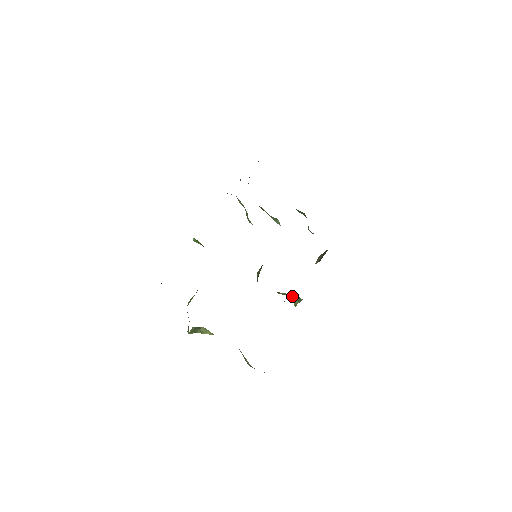
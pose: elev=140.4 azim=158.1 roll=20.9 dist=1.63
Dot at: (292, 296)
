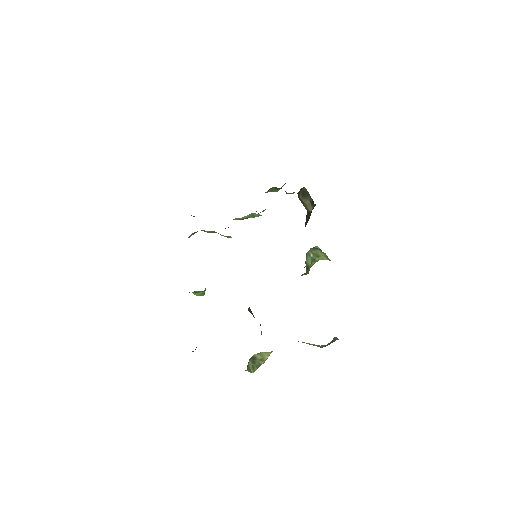
Dot at: (314, 254)
